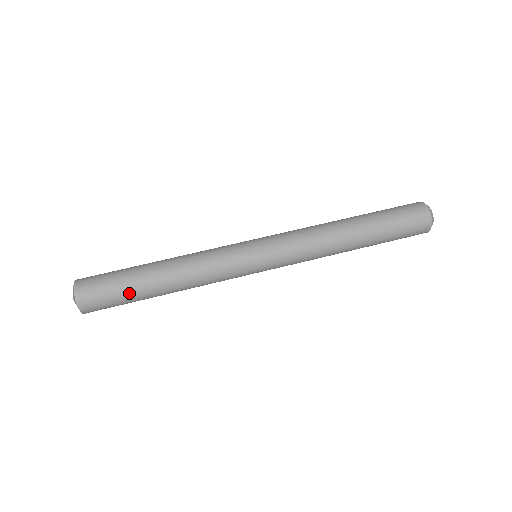
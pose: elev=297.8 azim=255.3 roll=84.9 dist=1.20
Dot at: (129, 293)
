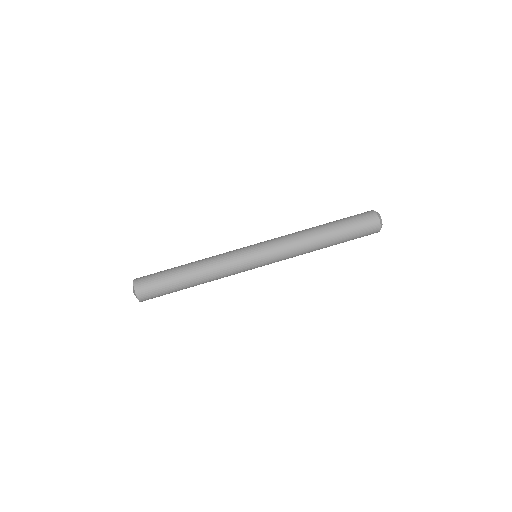
Dot at: (170, 285)
